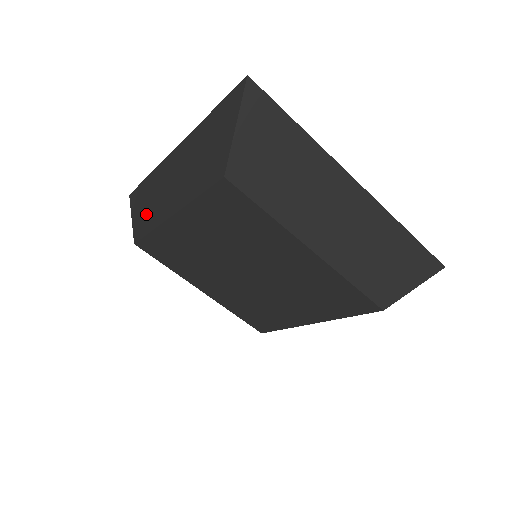
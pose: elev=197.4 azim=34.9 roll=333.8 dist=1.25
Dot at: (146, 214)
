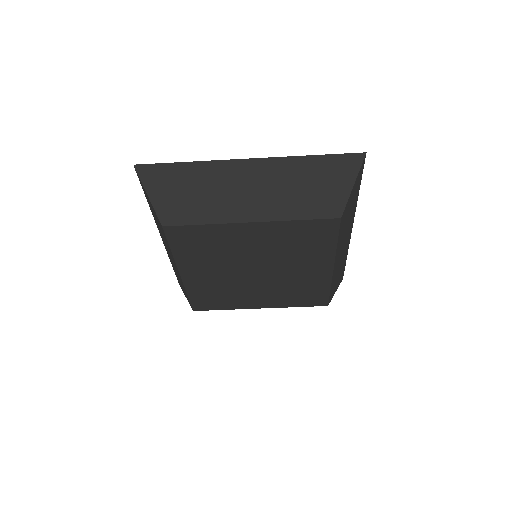
Dot at: (190, 203)
